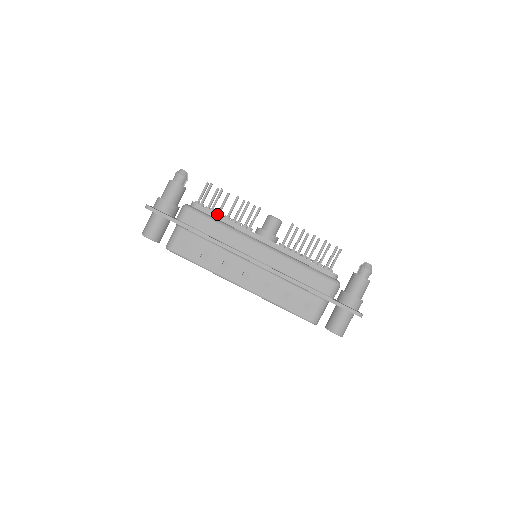
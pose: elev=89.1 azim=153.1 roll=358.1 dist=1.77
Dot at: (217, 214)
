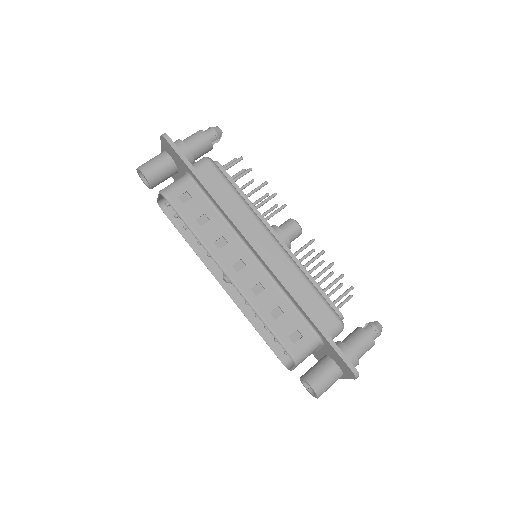
Dot at: (237, 185)
